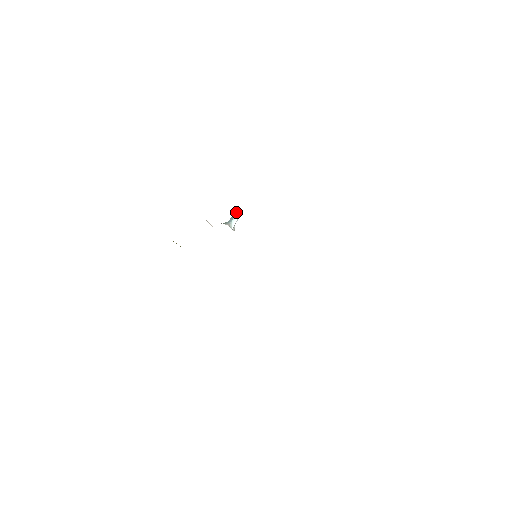
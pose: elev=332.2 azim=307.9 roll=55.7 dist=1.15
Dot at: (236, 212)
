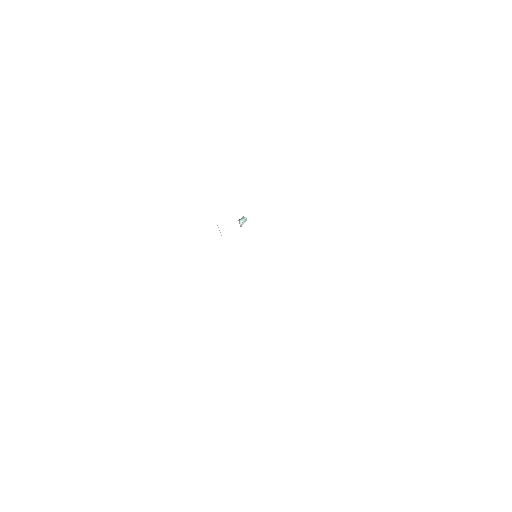
Dot at: (242, 217)
